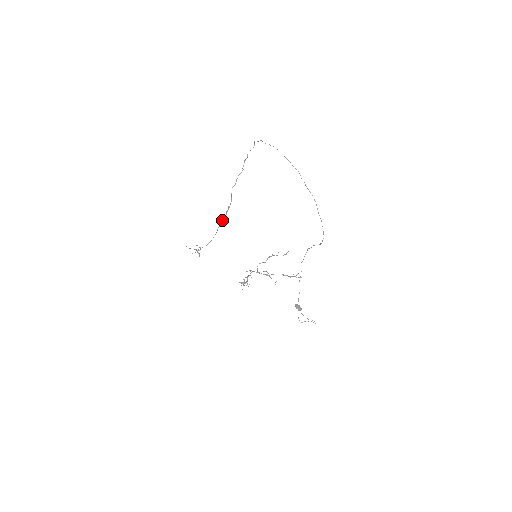
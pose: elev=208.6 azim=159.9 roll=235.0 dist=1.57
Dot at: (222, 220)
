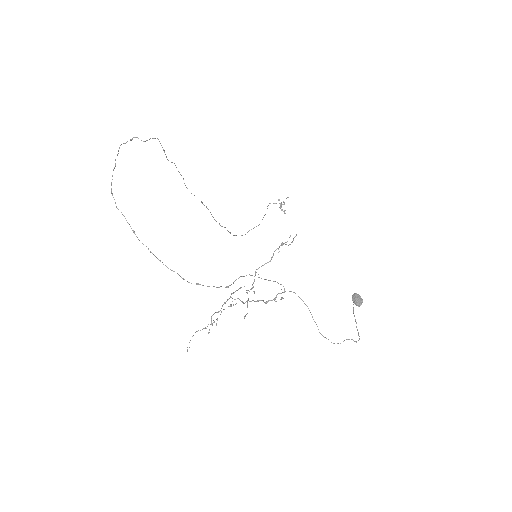
Dot at: occluded
